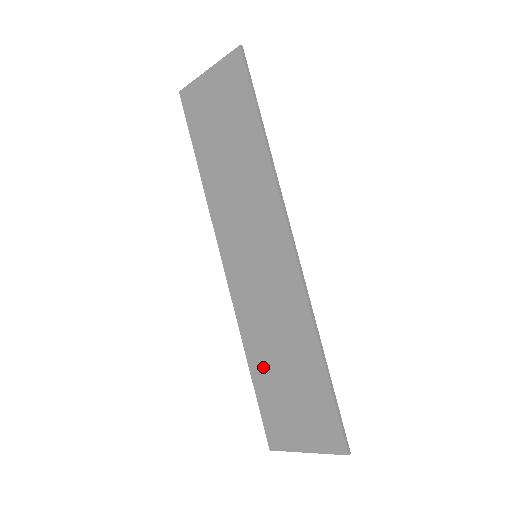
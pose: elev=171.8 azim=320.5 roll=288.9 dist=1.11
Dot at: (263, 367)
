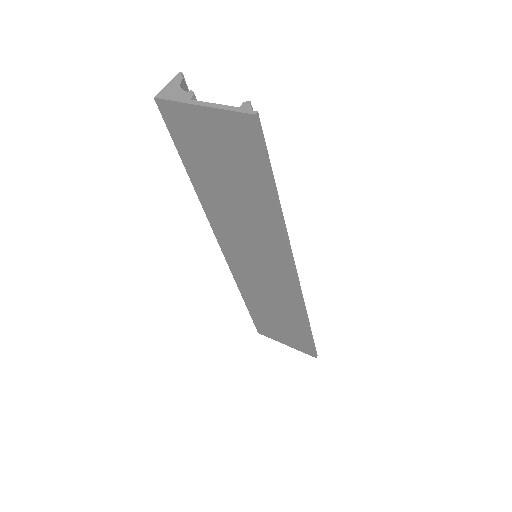
Dot at: (257, 308)
